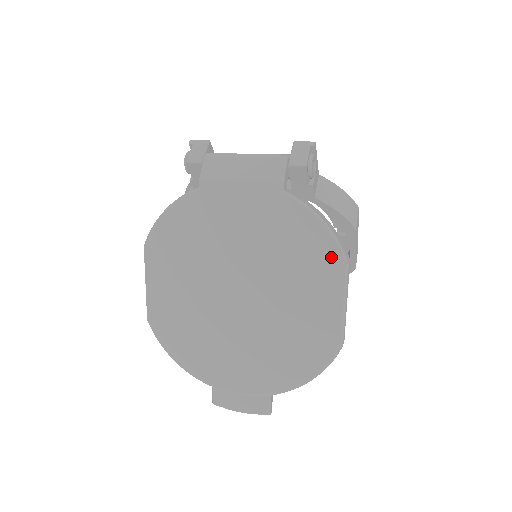
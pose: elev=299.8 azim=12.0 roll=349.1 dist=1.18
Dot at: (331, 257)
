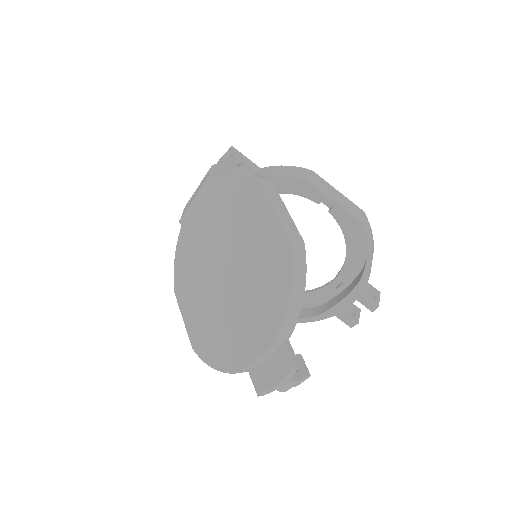
Dot at: (250, 186)
